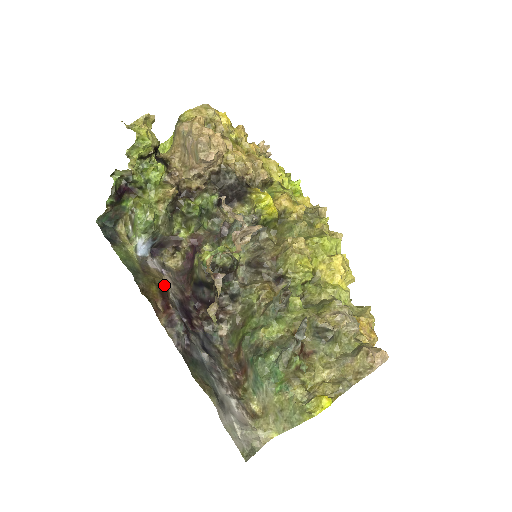
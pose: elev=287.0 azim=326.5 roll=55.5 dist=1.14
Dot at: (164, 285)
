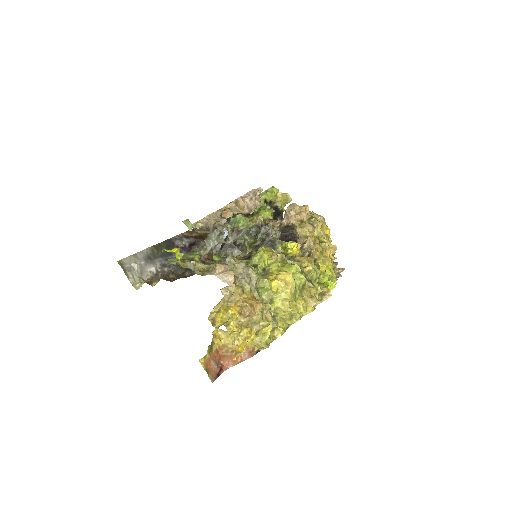
Dot at: occluded
